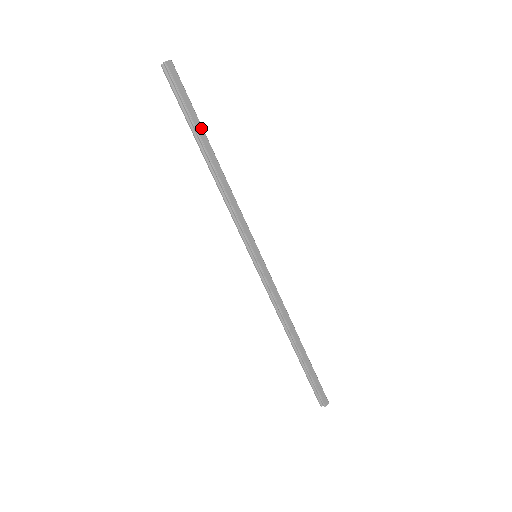
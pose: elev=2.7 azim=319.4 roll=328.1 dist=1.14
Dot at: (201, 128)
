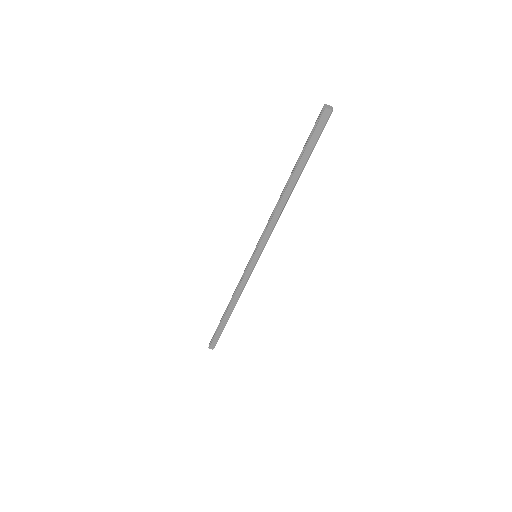
Dot at: (303, 166)
